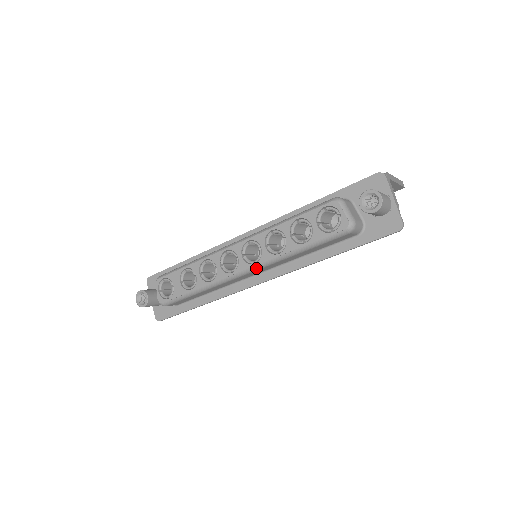
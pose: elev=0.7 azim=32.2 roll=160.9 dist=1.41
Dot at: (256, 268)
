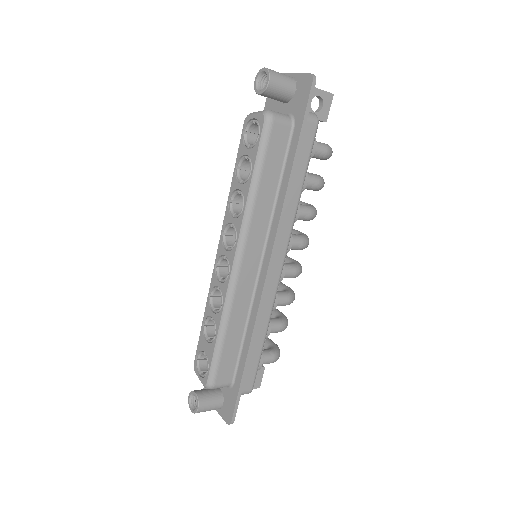
Dot at: (241, 244)
